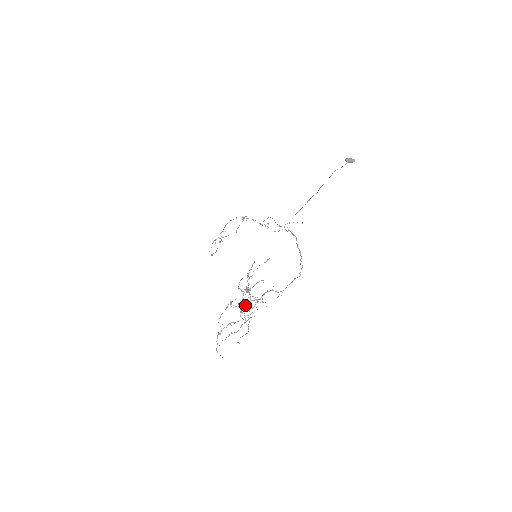
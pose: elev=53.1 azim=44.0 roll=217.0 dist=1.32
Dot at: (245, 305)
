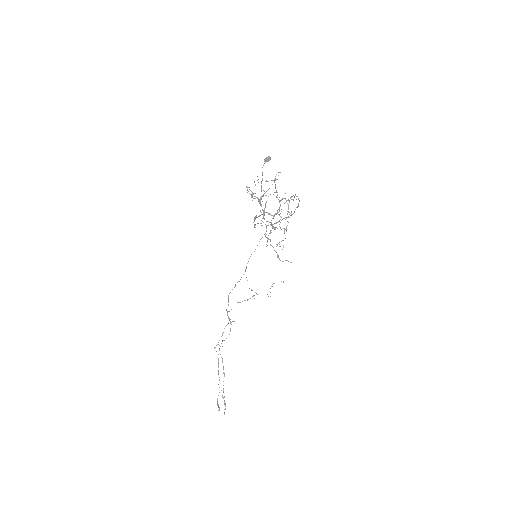
Dot at: occluded
